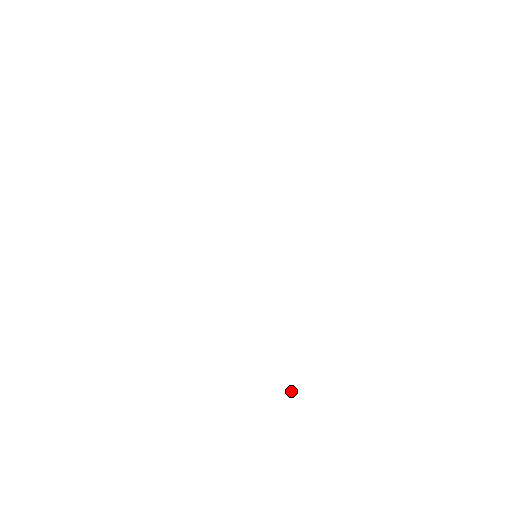
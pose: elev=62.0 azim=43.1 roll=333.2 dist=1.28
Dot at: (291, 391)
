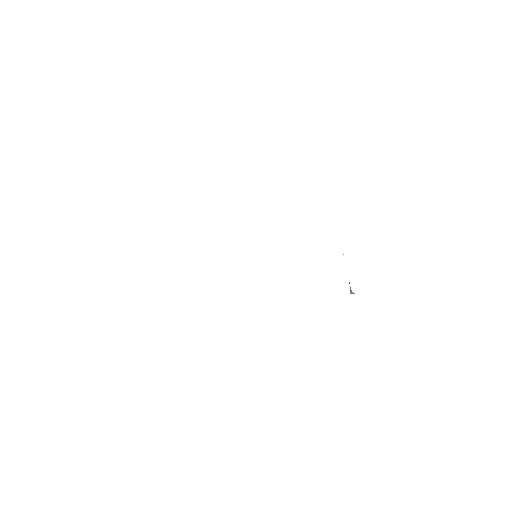
Dot at: (350, 290)
